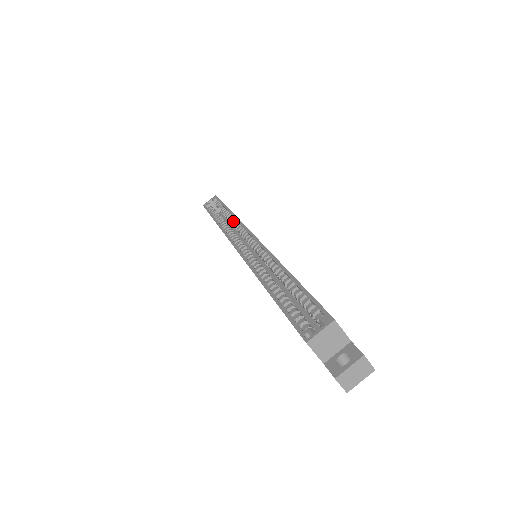
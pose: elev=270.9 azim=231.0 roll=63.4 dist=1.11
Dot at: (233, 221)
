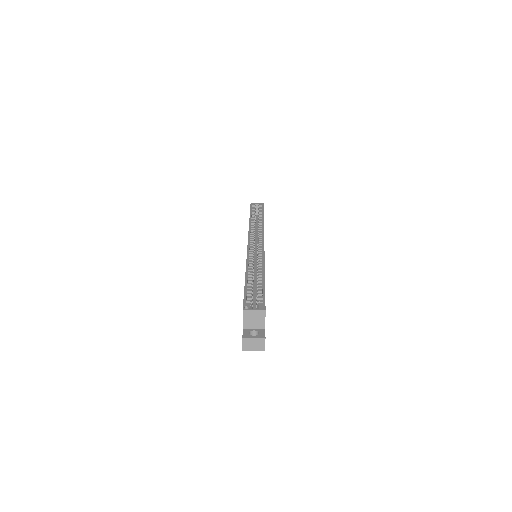
Dot at: (260, 227)
